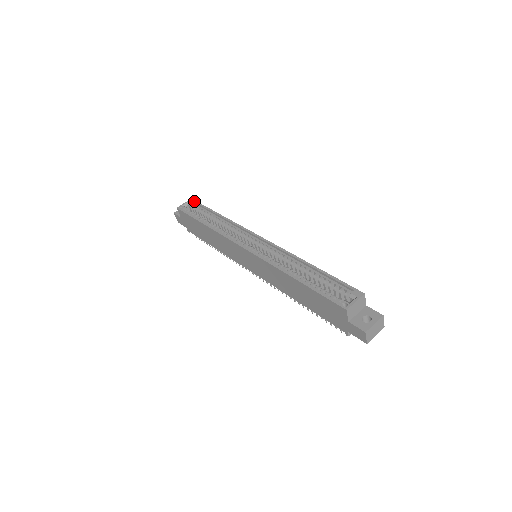
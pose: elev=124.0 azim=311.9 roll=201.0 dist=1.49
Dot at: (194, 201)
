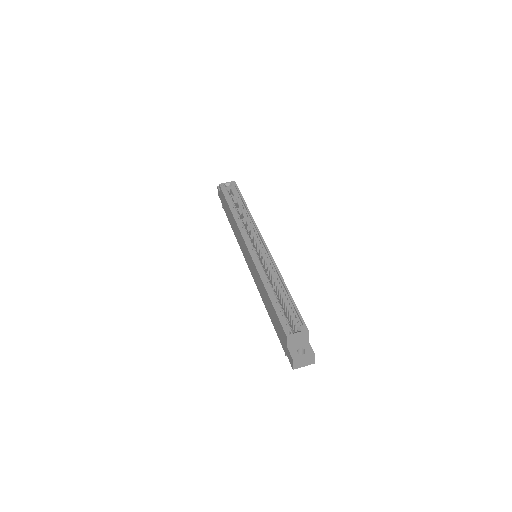
Dot at: (235, 184)
